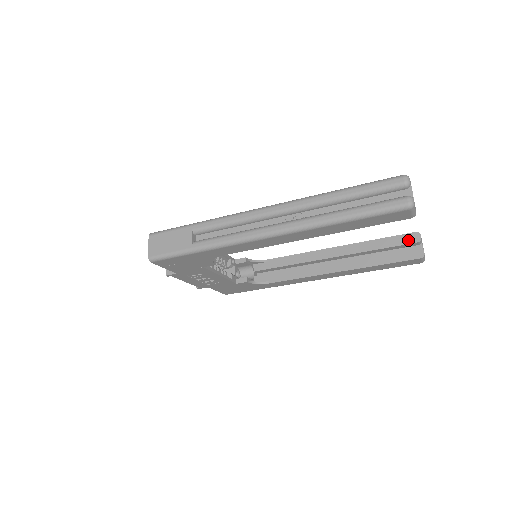
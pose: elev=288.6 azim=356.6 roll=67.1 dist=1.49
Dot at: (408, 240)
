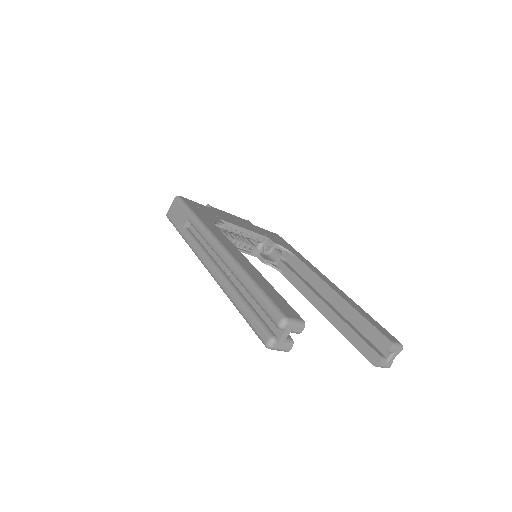
Dot at: (379, 341)
